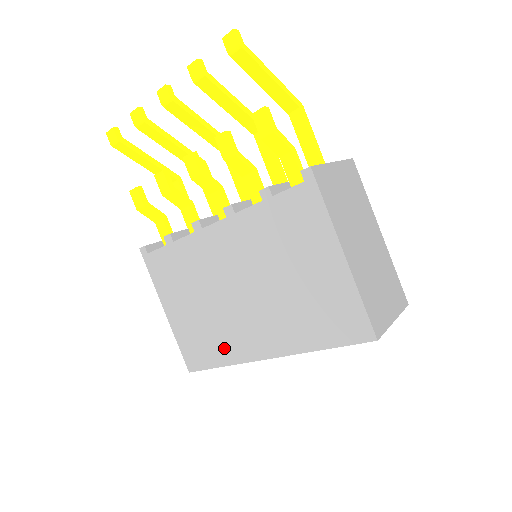
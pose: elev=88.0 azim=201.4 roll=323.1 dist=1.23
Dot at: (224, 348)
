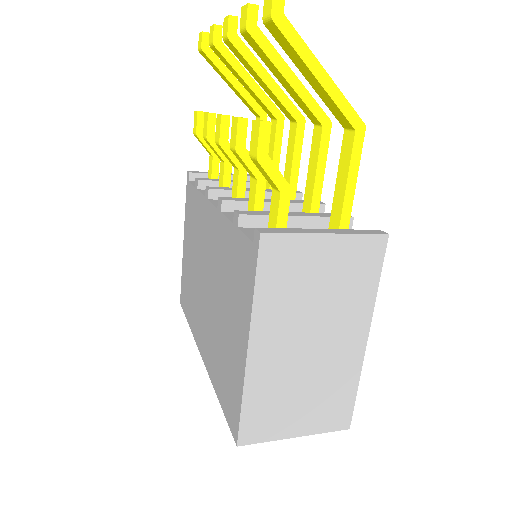
Dot at: (192, 313)
